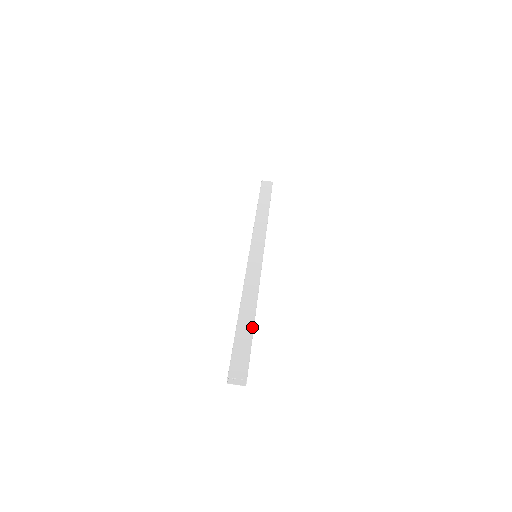
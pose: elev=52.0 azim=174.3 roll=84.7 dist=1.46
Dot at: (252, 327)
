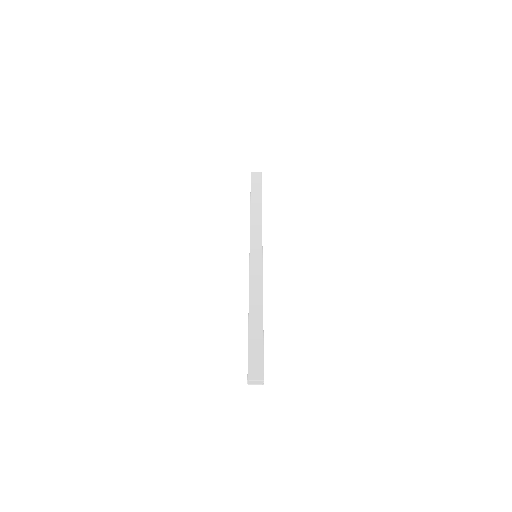
Dot at: (262, 330)
